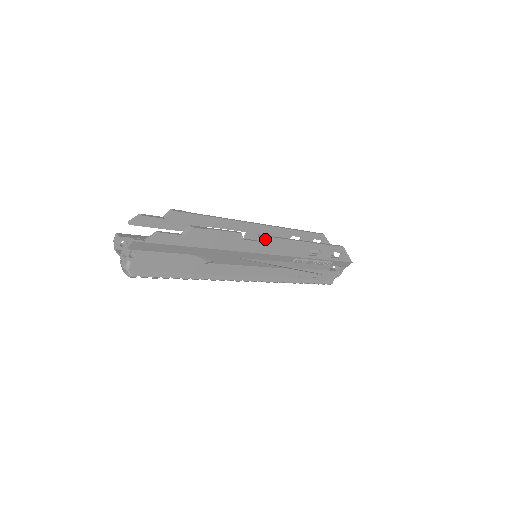
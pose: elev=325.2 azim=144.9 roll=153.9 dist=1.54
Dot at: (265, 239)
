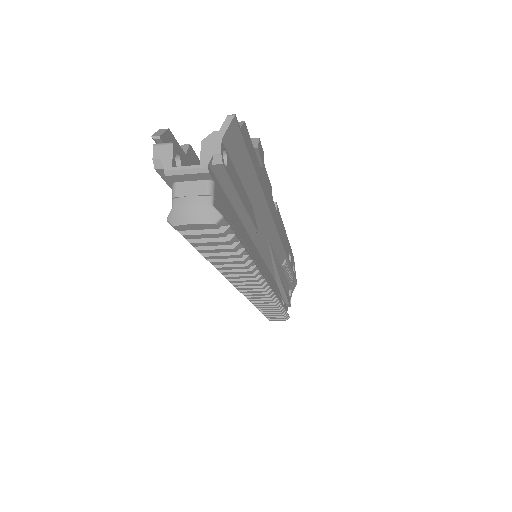
Dot at: (277, 211)
